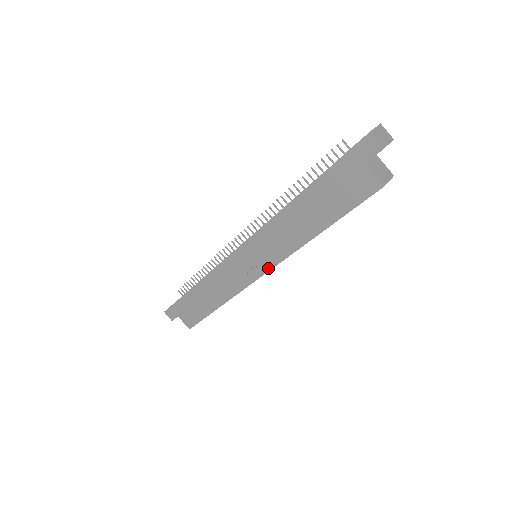
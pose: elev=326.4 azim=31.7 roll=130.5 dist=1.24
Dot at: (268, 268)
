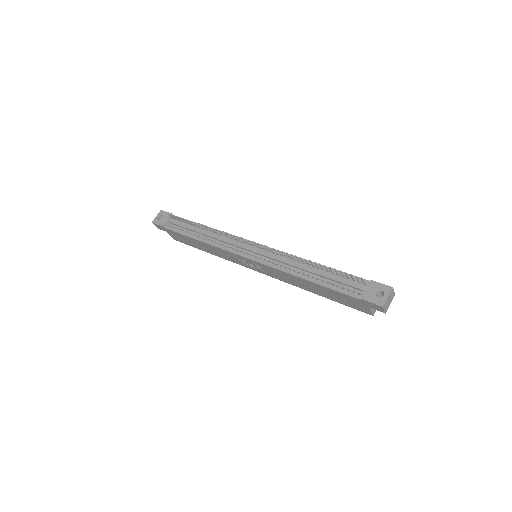
Dot at: (265, 274)
